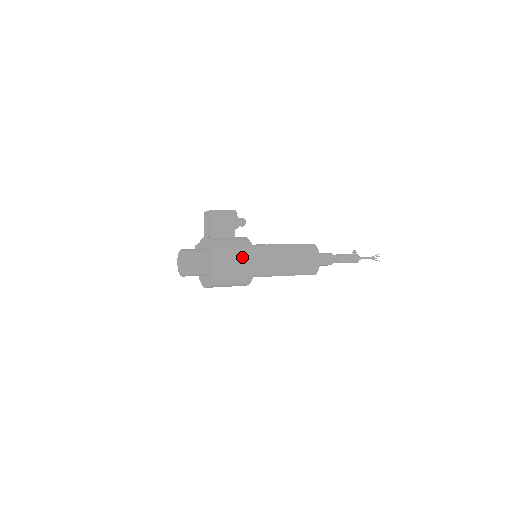
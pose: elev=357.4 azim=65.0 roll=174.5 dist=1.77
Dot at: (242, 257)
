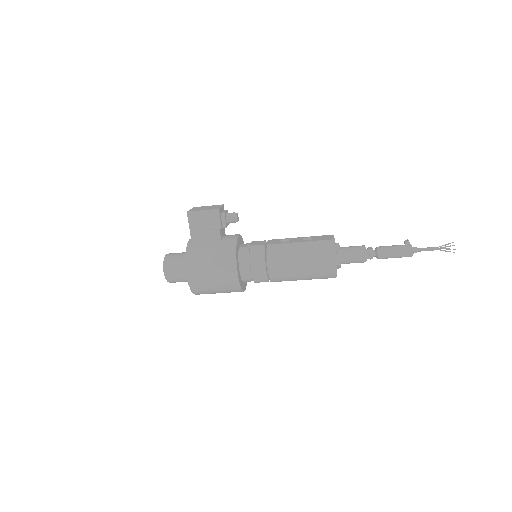
Dot at: (221, 269)
